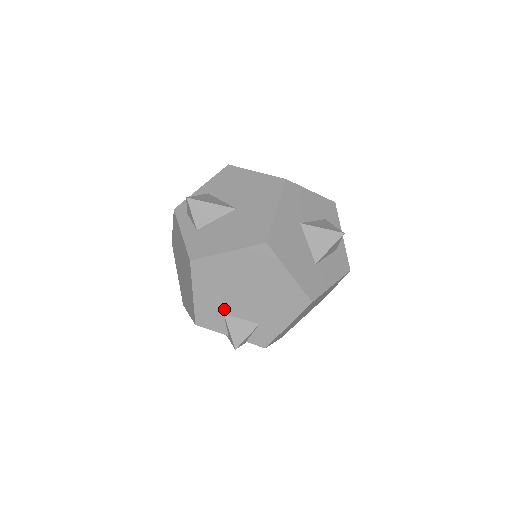
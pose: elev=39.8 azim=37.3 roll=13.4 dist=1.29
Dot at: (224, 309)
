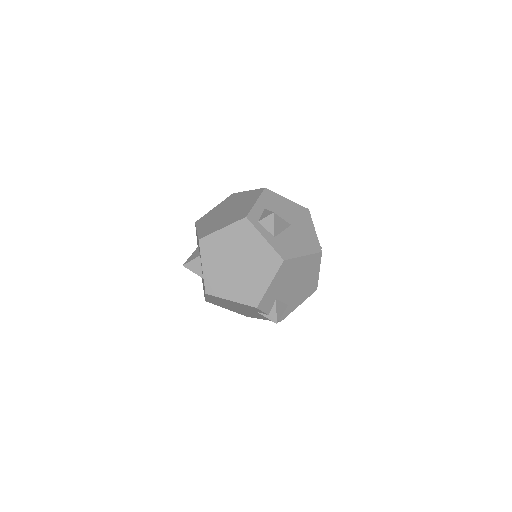
Dot at: (278, 295)
